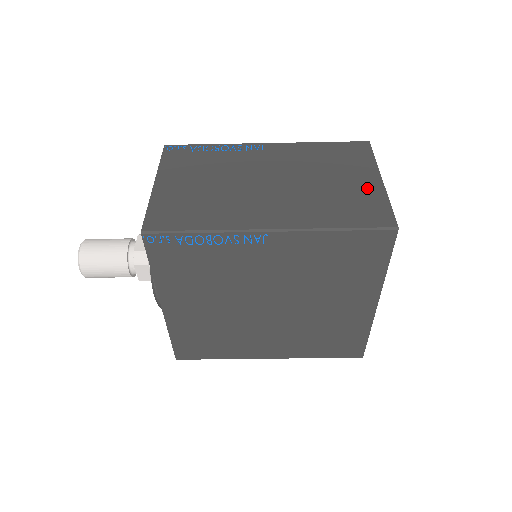
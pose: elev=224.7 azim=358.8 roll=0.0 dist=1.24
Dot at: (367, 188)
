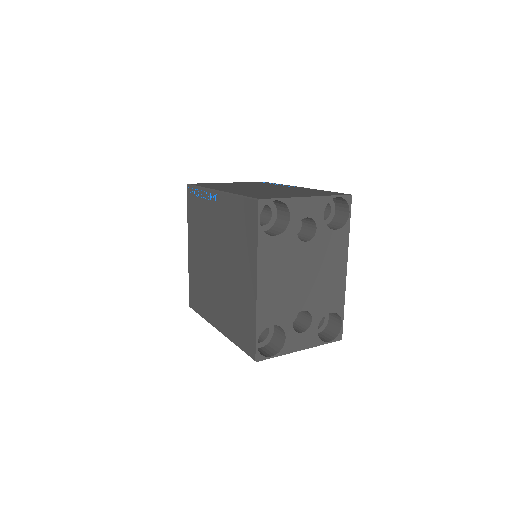
Dot at: (291, 195)
